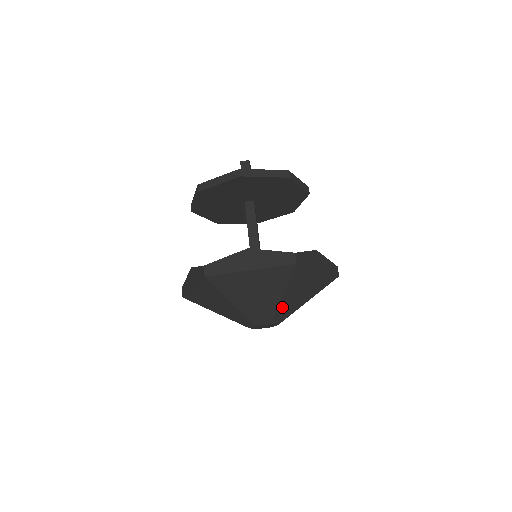
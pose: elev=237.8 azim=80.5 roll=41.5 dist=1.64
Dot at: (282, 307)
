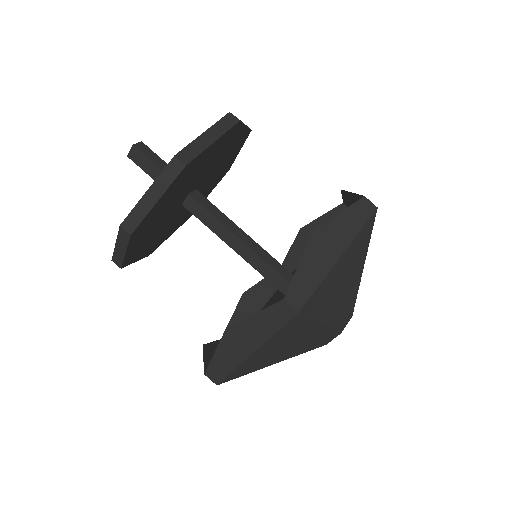
Dot at: (336, 318)
